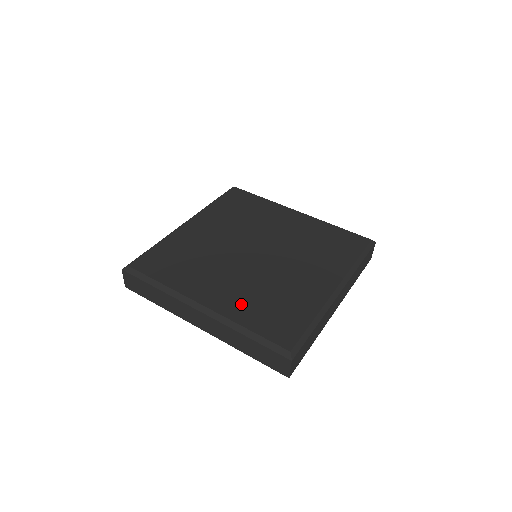
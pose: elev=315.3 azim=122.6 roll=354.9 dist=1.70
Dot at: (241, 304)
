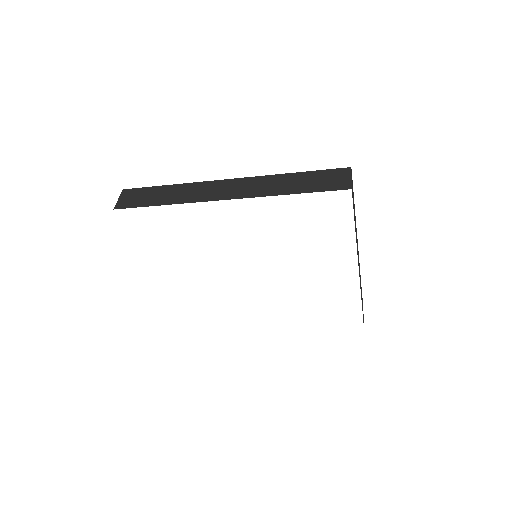
Dot at: occluded
